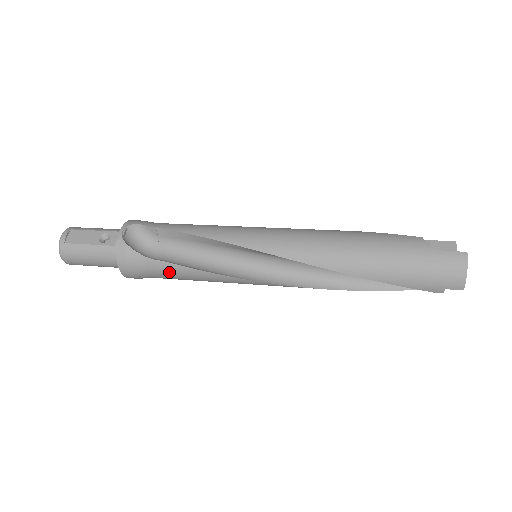
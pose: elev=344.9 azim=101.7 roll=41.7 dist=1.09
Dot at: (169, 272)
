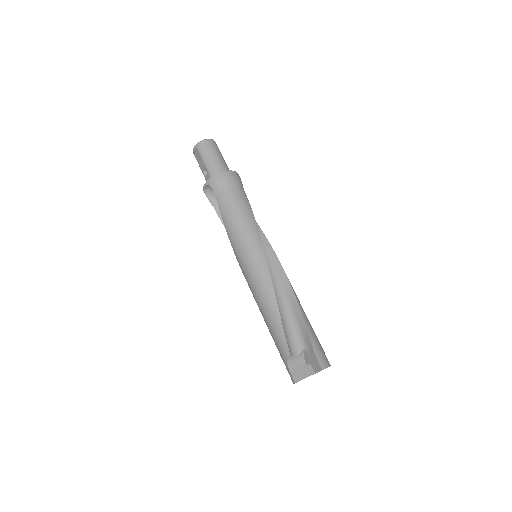
Dot at: occluded
